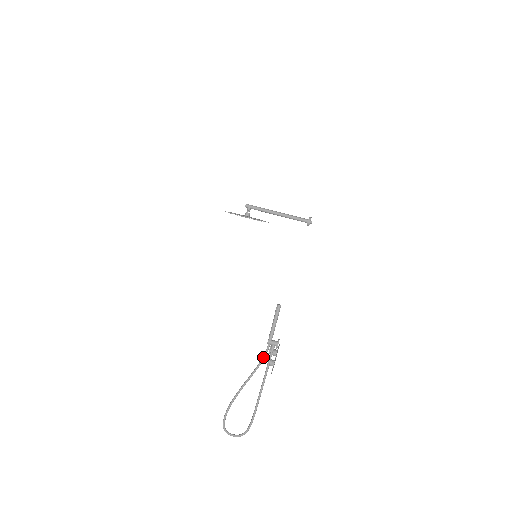
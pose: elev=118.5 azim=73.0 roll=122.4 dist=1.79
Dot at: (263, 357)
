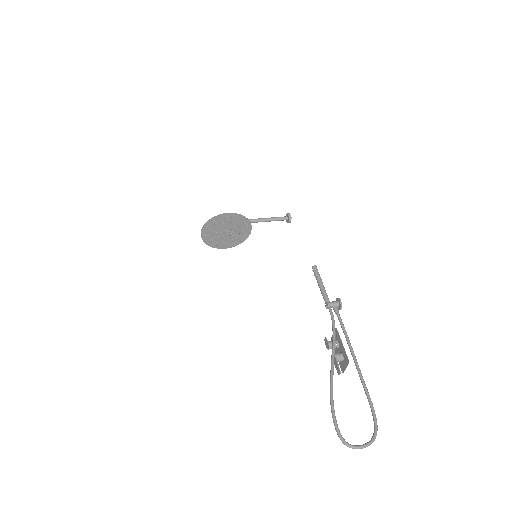
Dot at: (333, 323)
